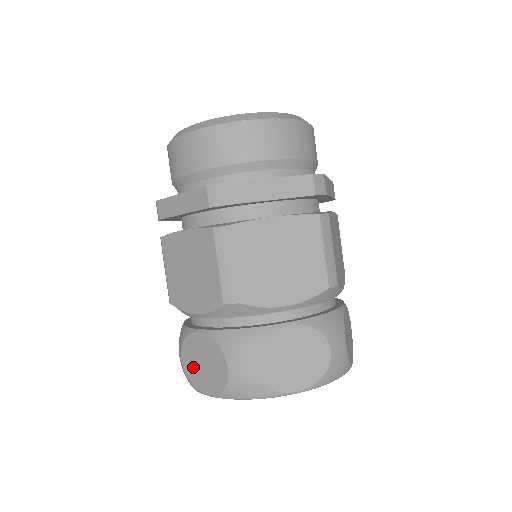
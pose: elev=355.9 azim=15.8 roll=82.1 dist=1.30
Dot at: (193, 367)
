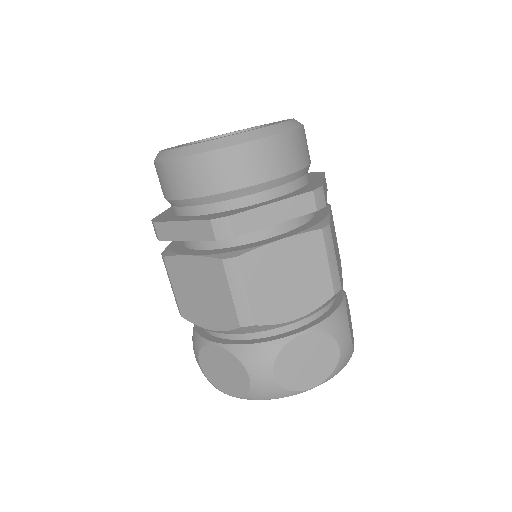
Dot at: occluded
